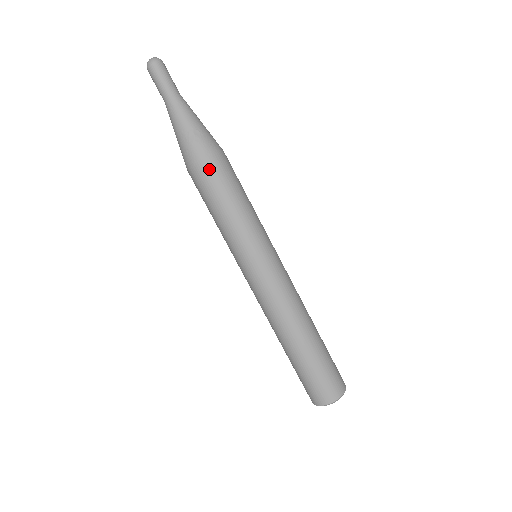
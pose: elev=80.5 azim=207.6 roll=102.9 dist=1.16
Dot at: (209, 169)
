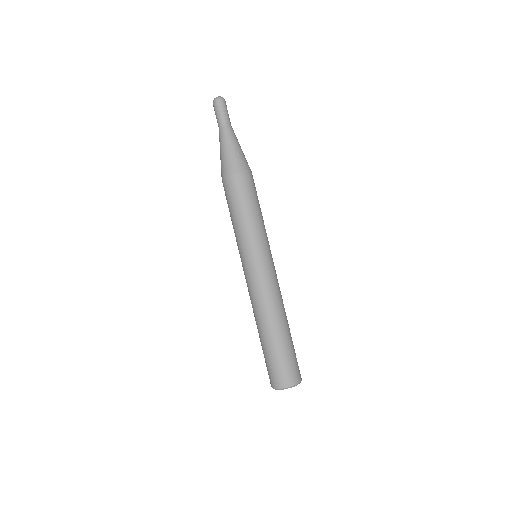
Dot at: (245, 179)
